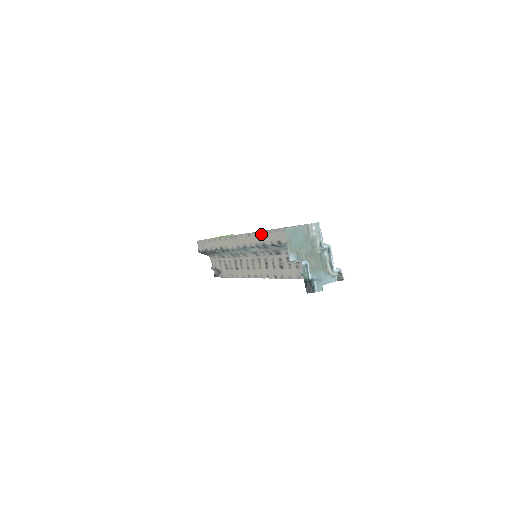
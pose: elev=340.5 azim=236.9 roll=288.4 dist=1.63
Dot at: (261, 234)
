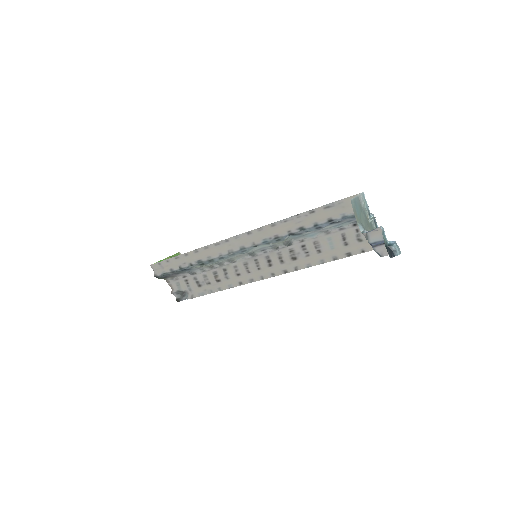
Dot at: (270, 227)
